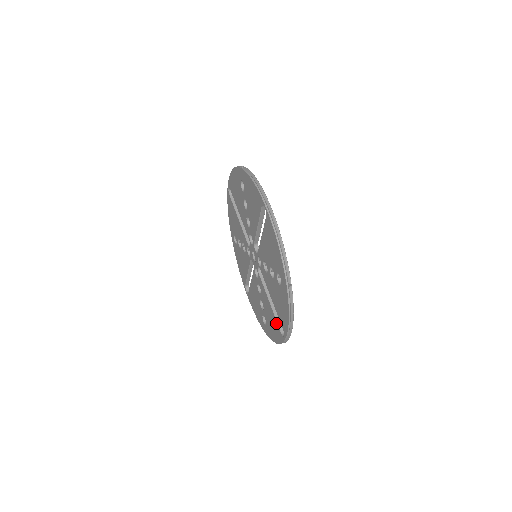
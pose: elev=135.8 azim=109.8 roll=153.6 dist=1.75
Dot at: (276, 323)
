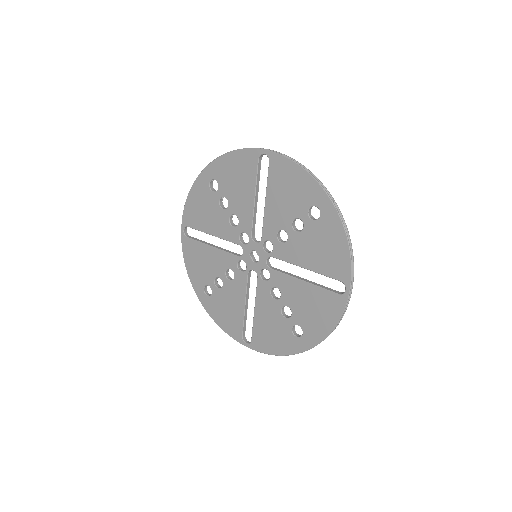
Dot at: (324, 293)
